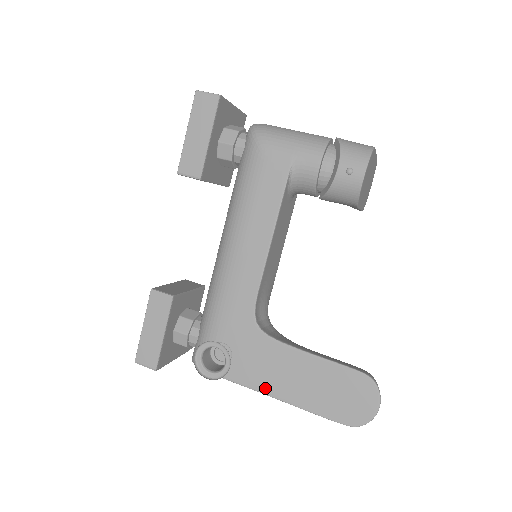
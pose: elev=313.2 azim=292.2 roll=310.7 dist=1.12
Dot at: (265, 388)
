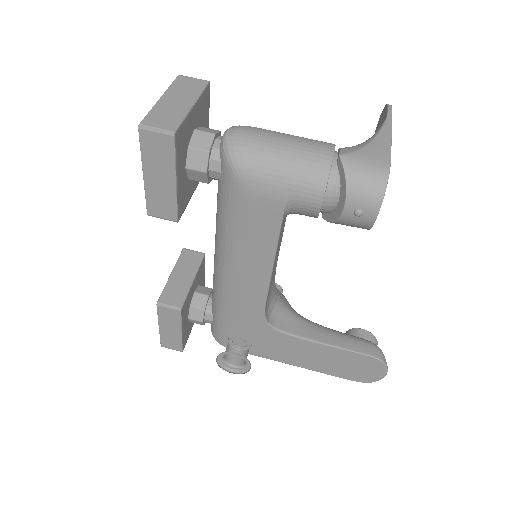
Dot at: (284, 360)
